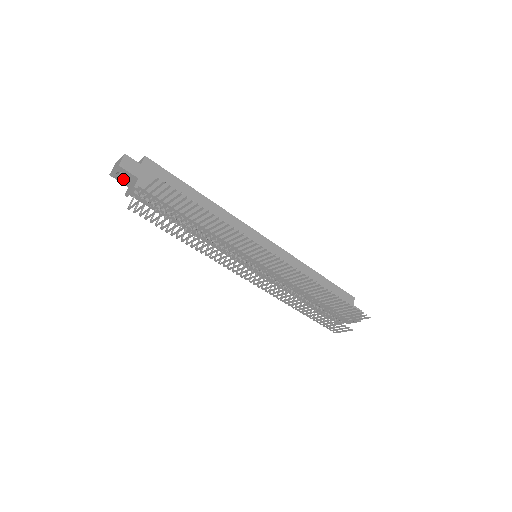
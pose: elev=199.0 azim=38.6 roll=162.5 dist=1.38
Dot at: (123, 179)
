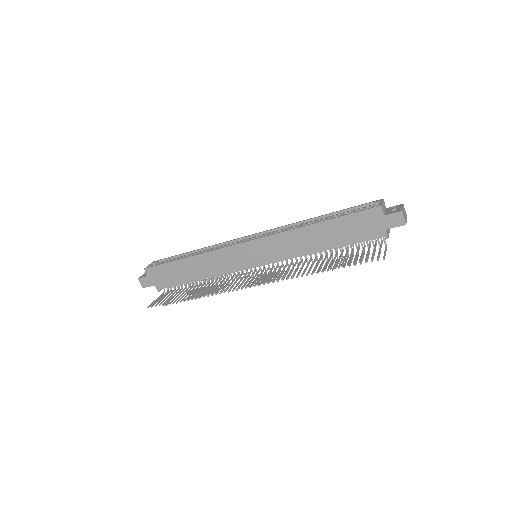
Dot at: occluded
